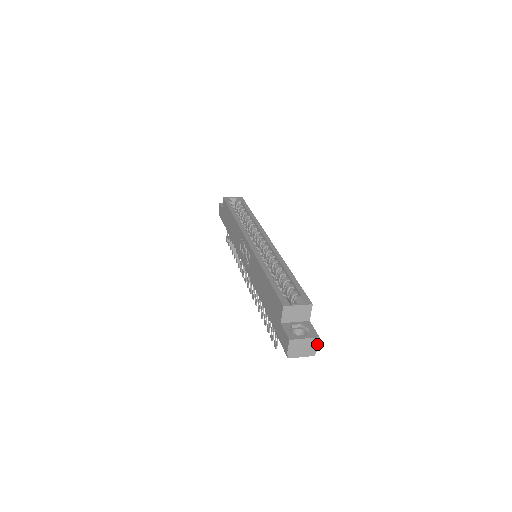
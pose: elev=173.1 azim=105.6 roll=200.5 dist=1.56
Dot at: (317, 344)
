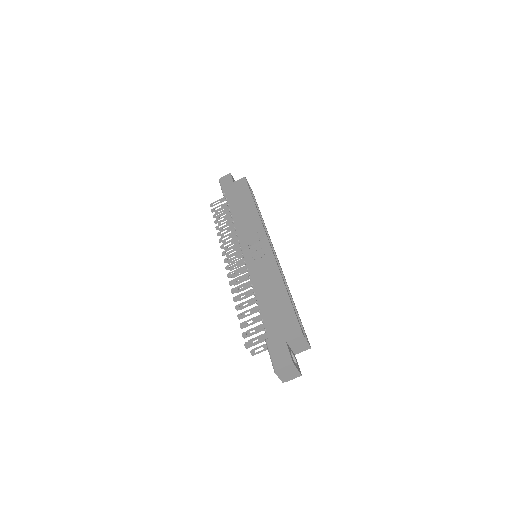
Dot at: occluded
